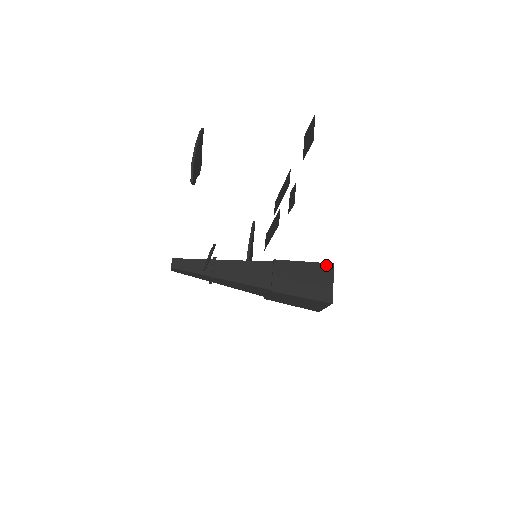
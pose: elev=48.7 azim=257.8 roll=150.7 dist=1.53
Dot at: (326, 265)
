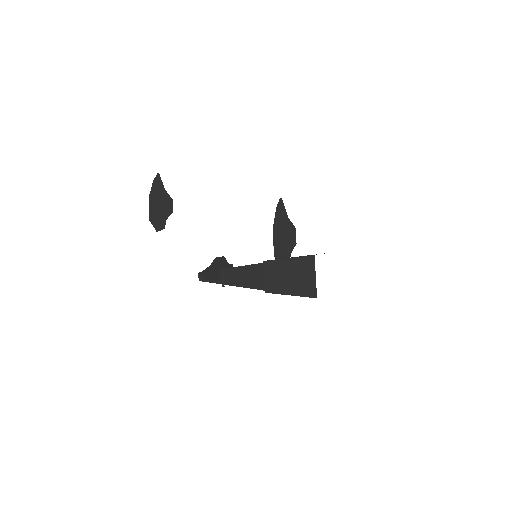
Dot at: (307, 258)
